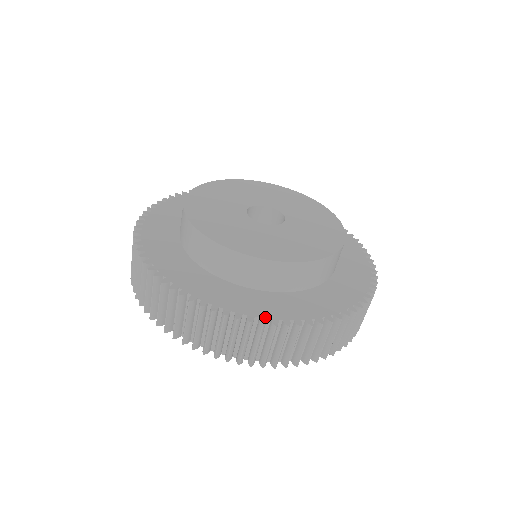
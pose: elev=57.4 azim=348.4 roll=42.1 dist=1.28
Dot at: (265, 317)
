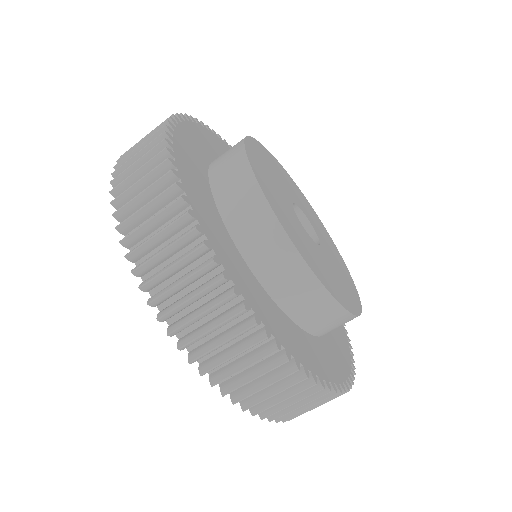
Dot at: (186, 191)
